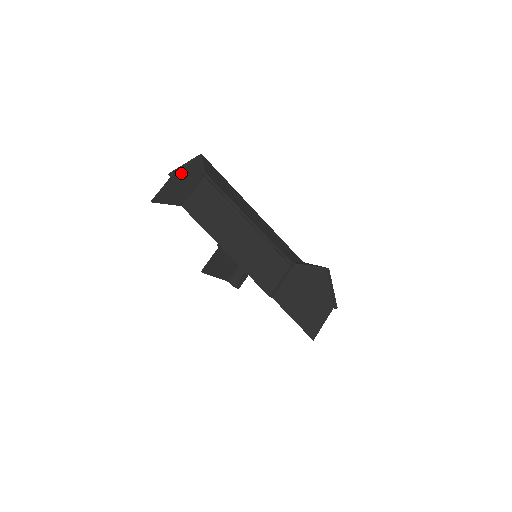
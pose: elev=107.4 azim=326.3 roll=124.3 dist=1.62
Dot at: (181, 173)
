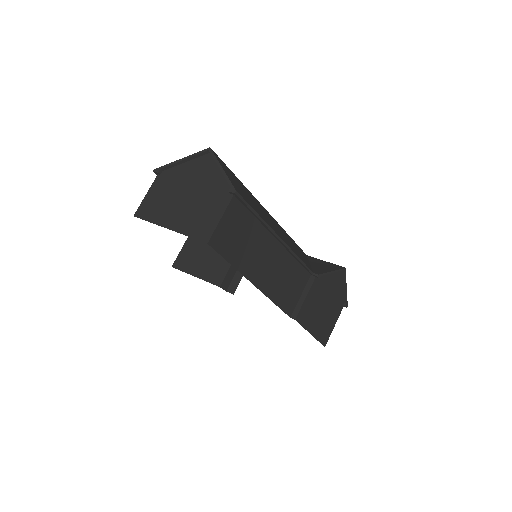
Dot at: (178, 174)
